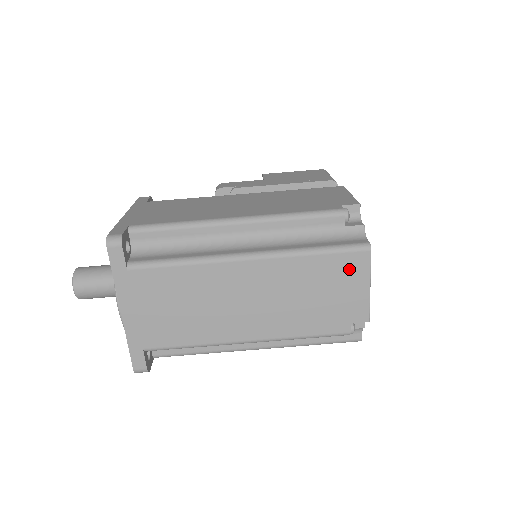
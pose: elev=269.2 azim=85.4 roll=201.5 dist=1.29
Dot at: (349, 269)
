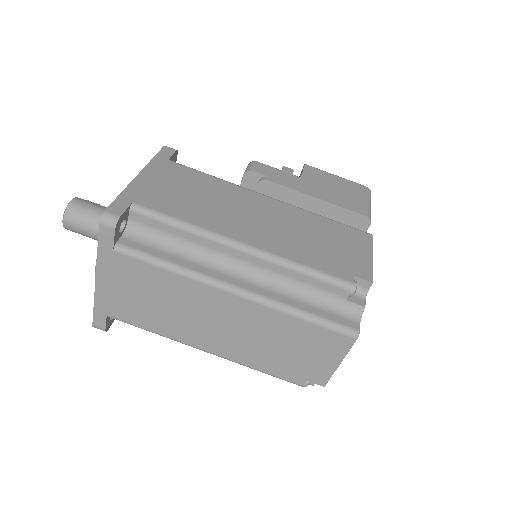
Dot at: (328, 343)
